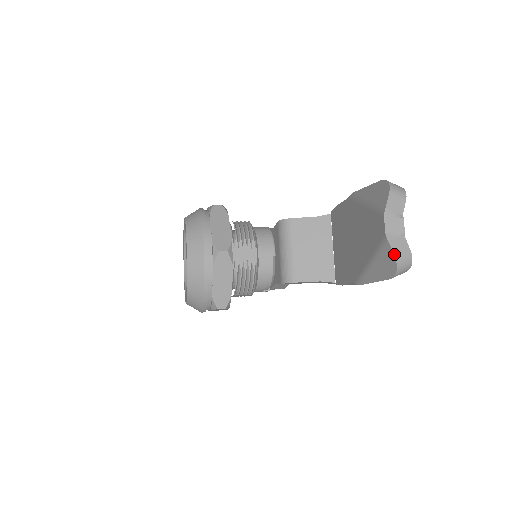
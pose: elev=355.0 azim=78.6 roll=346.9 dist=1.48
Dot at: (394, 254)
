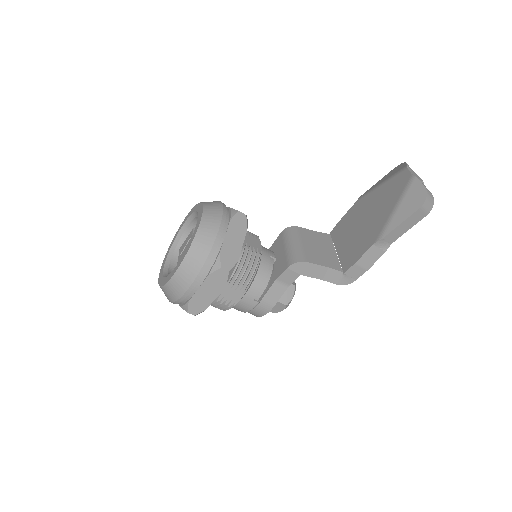
Dot at: (423, 184)
